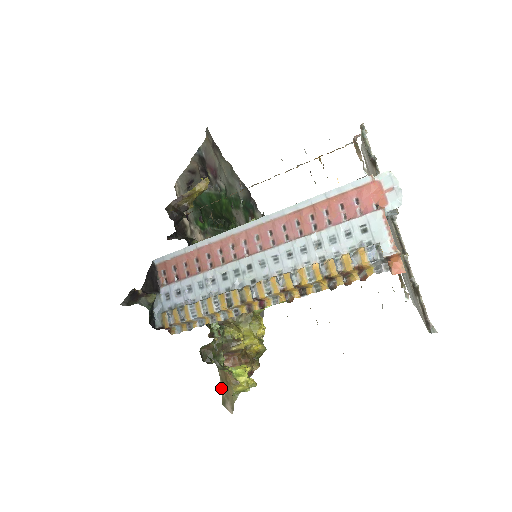
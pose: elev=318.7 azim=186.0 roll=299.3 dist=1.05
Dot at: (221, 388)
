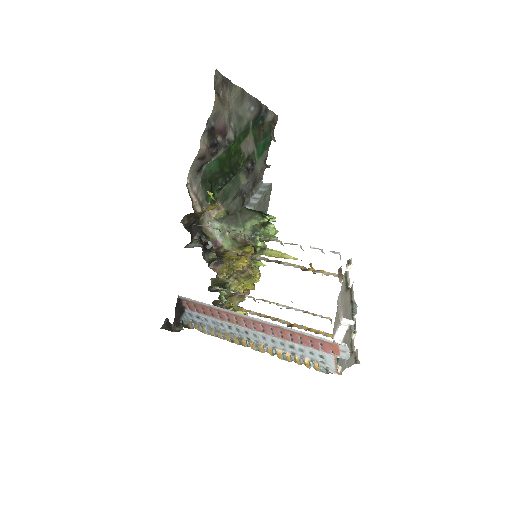
Dot at: occluded
